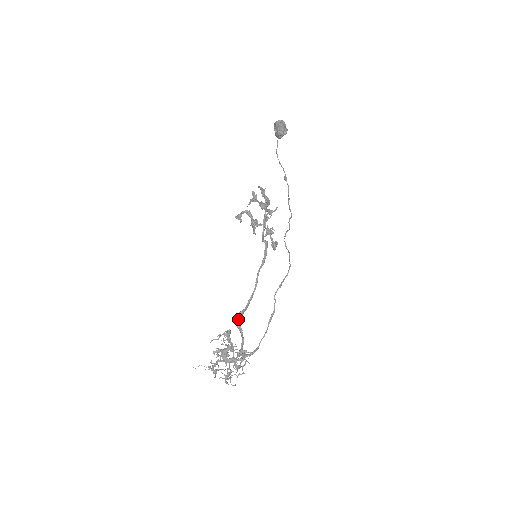
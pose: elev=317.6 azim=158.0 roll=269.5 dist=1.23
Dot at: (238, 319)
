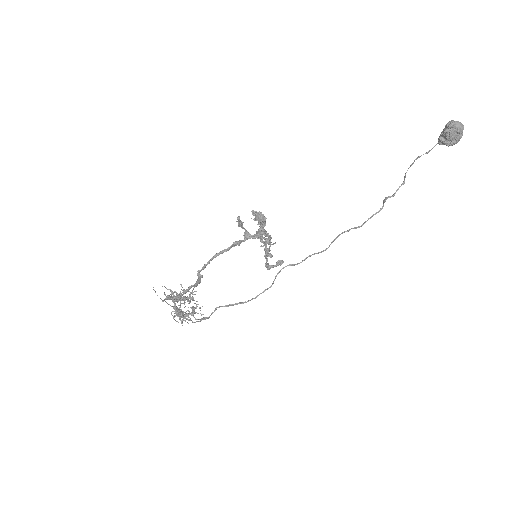
Dot at: occluded
